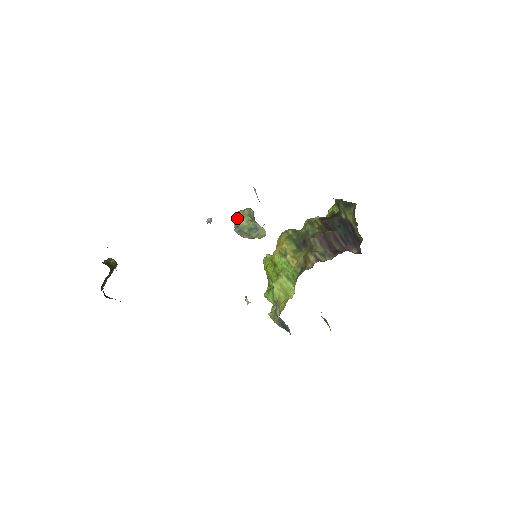
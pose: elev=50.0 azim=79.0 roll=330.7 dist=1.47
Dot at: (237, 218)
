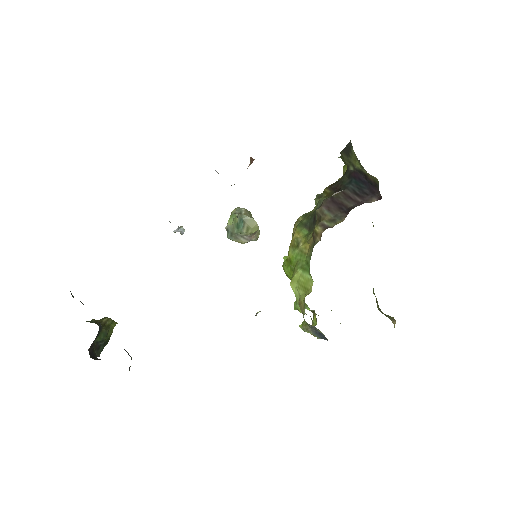
Dot at: occluded
